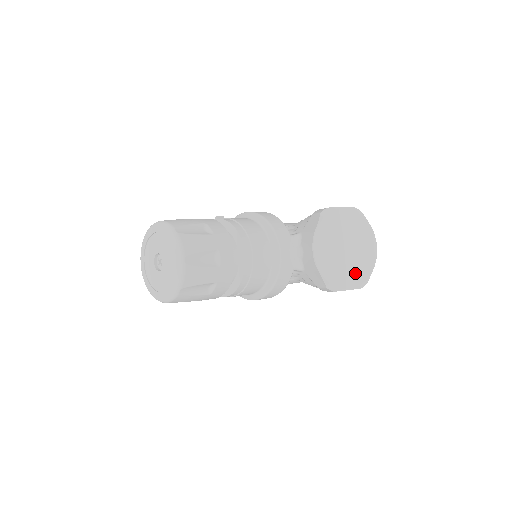
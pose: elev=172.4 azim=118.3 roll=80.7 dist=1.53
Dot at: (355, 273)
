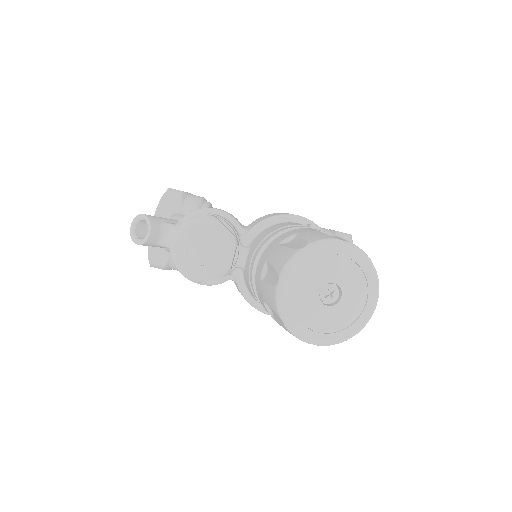
Dot at: occluded
